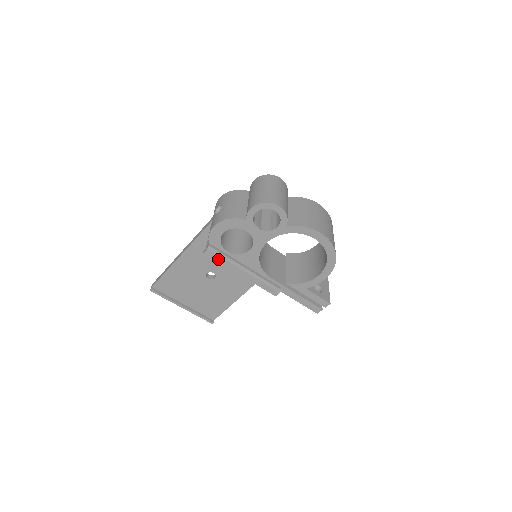
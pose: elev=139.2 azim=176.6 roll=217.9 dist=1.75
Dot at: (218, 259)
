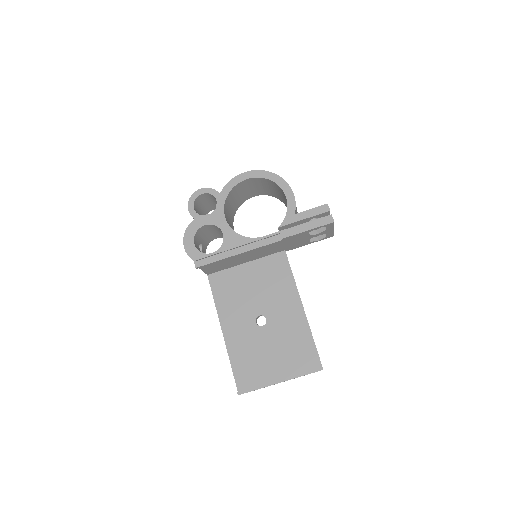
Dot at: (209, 261)
